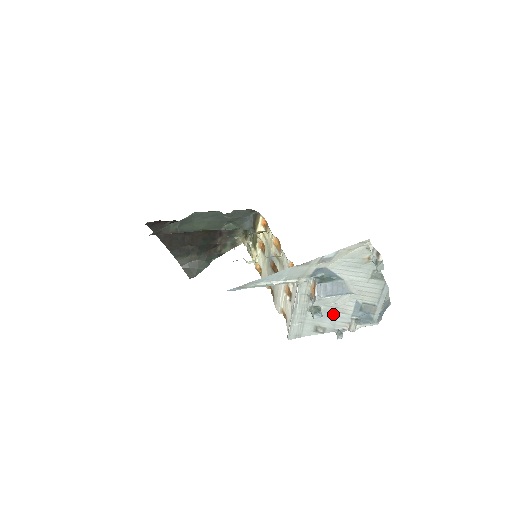
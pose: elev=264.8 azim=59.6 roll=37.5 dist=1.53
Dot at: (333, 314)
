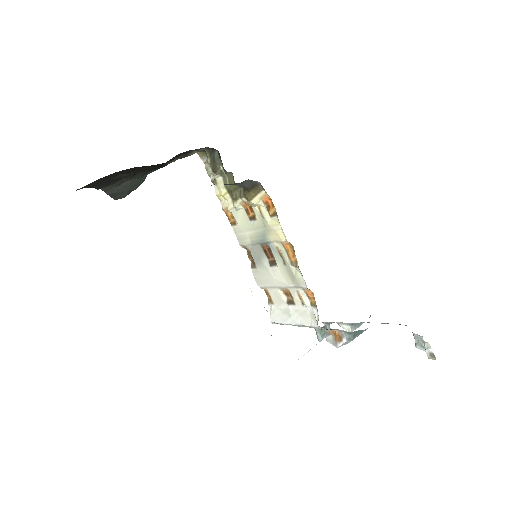
Dot at: occluded
